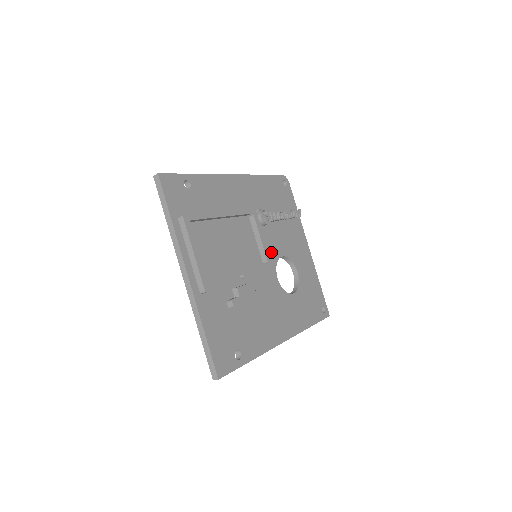
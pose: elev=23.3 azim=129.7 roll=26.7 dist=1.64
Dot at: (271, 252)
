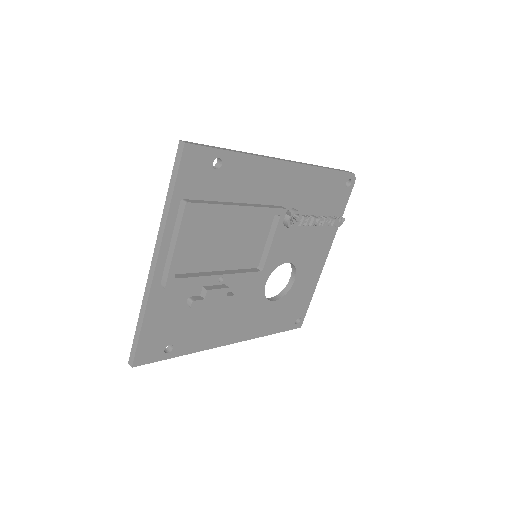
Dot at: (277, 256)
